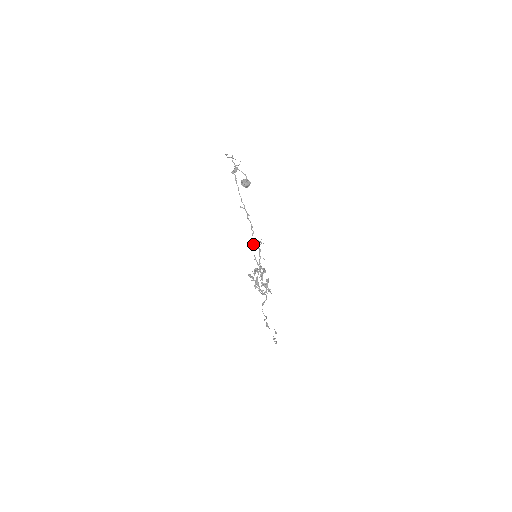
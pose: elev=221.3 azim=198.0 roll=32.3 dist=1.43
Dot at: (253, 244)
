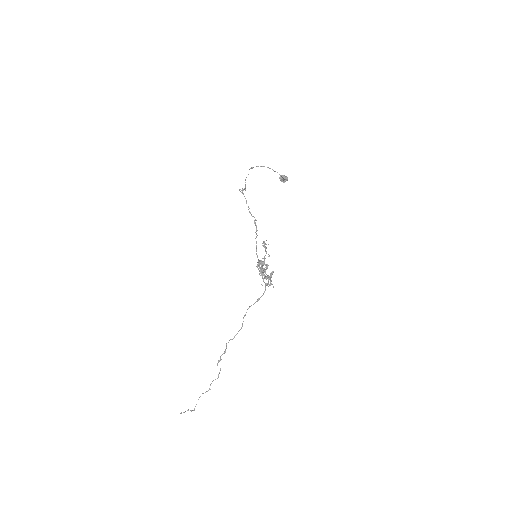
Dot at: occluded
